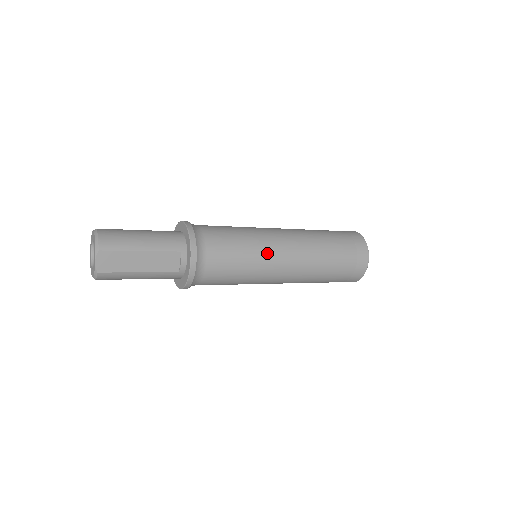
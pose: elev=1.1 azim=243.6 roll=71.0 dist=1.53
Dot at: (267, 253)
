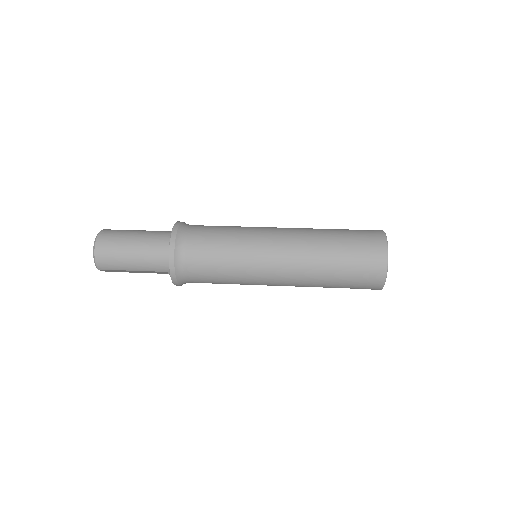
Dot at: (252, 281)
